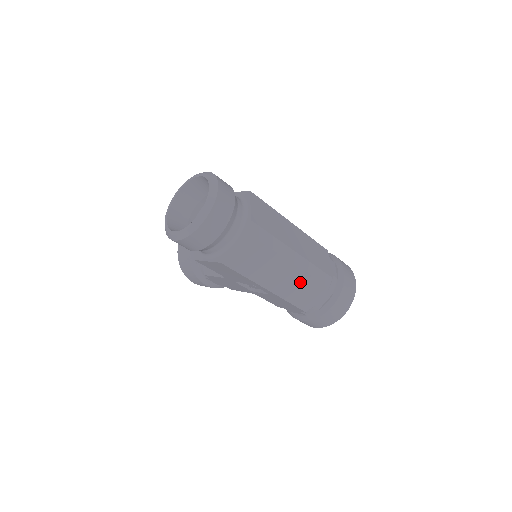
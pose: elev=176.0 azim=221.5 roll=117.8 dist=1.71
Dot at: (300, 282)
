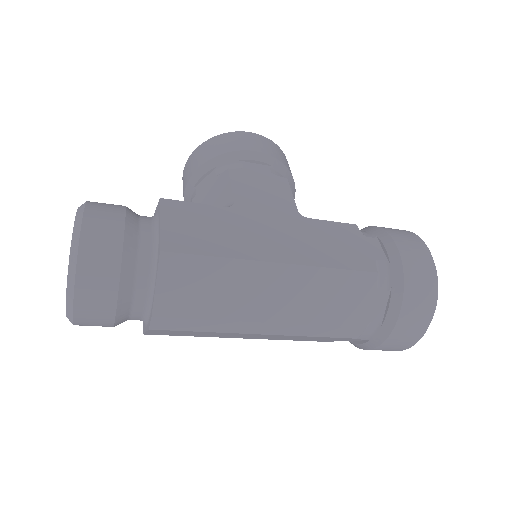
Dot at: (295, 337)
